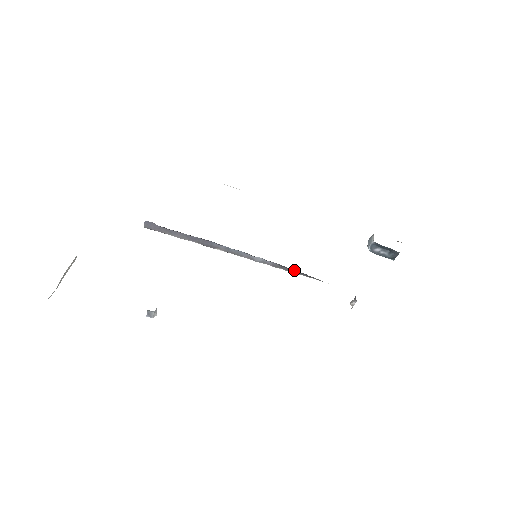
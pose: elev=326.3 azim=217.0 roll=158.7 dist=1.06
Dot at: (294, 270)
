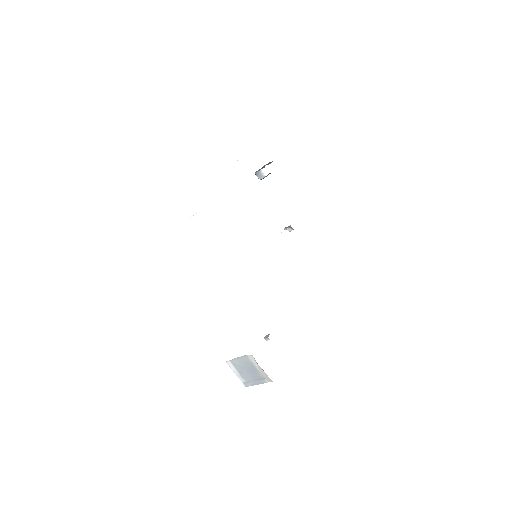
Dot at: occluded
